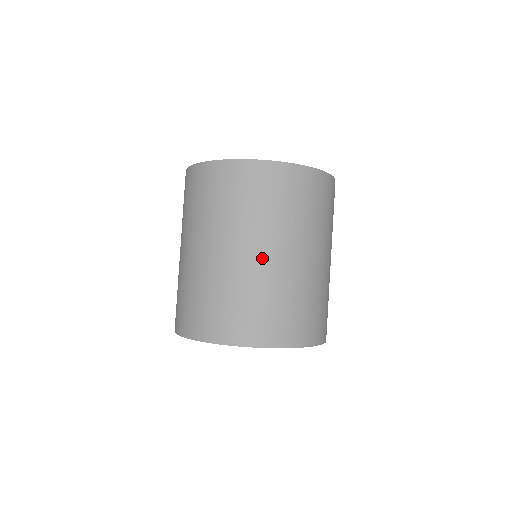
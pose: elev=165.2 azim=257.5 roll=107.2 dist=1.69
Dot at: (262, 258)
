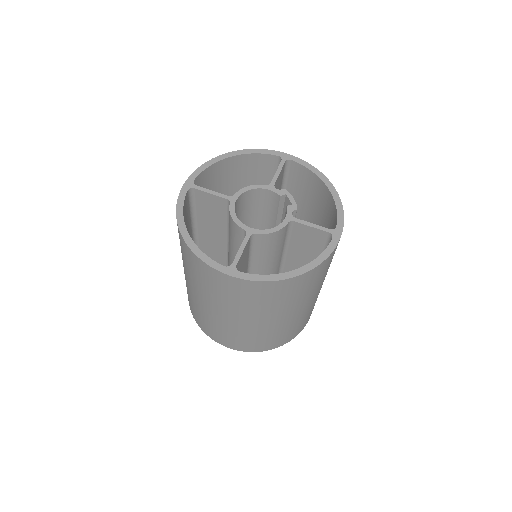
Dot at: (305, 308)
